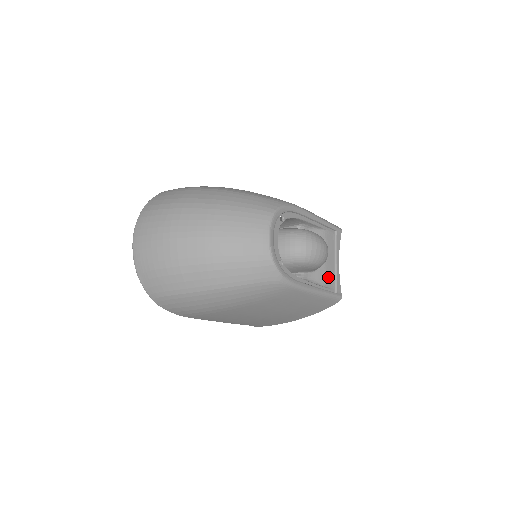
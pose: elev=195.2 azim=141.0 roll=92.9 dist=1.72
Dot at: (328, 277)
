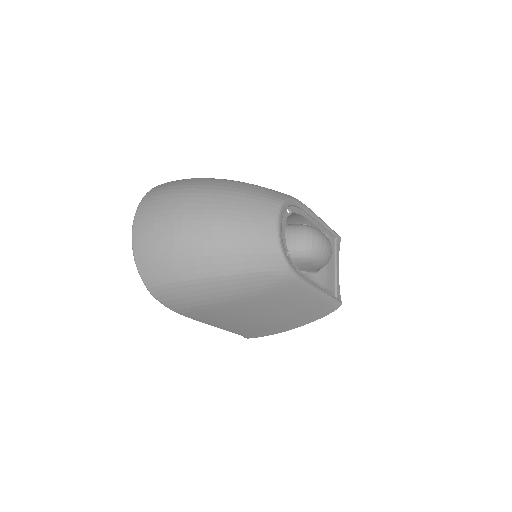
Dot at: (329, 281)
